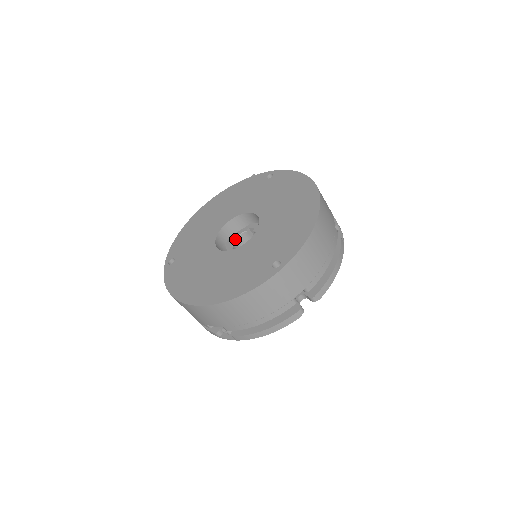
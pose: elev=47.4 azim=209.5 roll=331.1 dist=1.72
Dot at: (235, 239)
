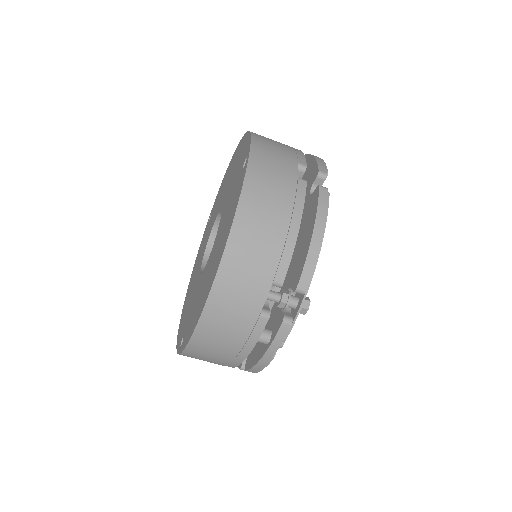
Dot at: occluded
